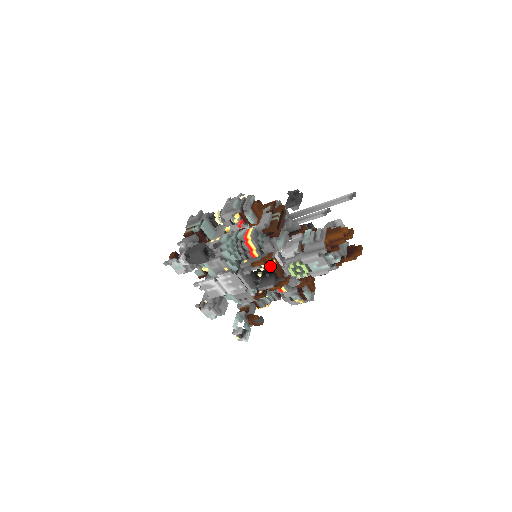
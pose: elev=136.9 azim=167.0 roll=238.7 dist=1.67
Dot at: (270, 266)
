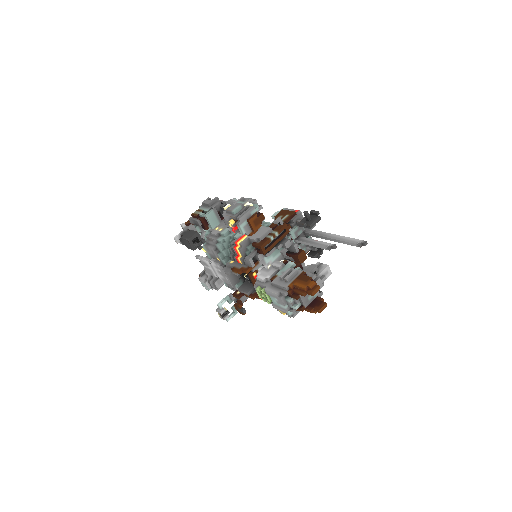
Dot at: occluded
